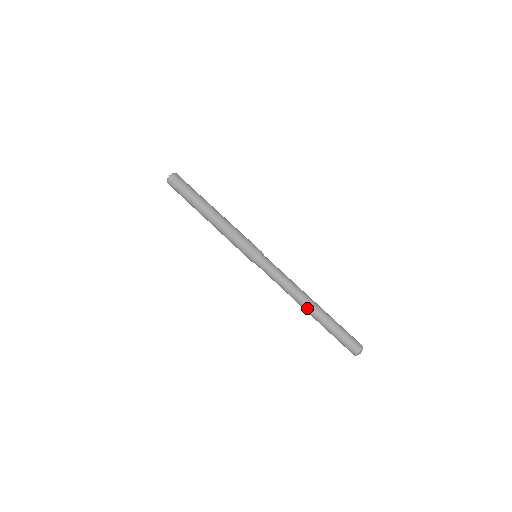
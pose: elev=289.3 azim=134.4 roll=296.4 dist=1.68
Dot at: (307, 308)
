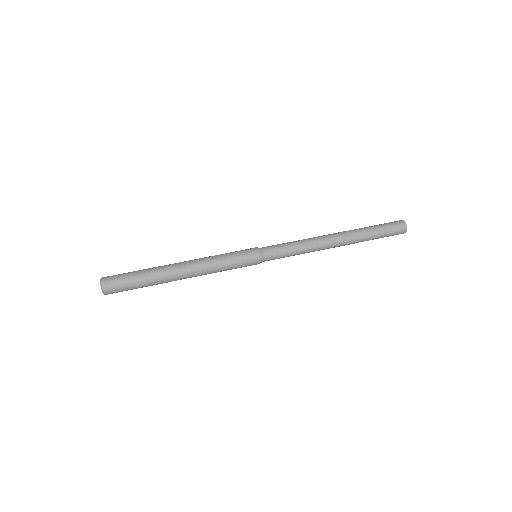
Dot at: (340, 242)
